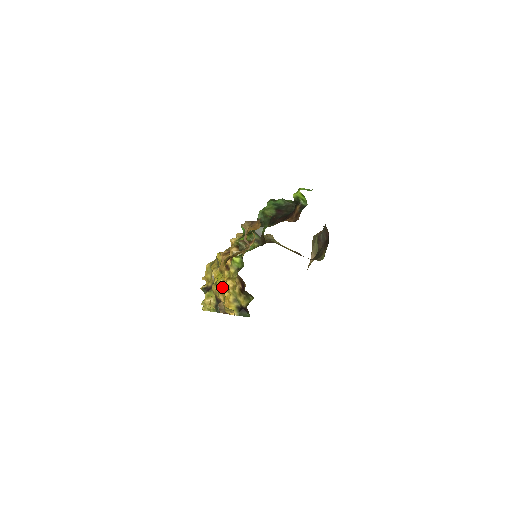
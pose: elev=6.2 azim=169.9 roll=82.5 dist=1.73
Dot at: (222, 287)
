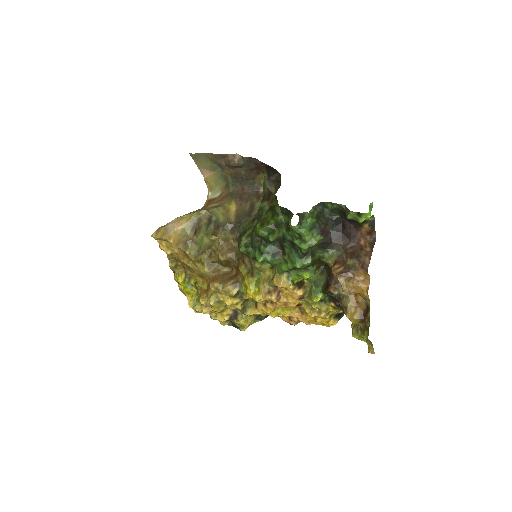
Dot at: (308, 320)
